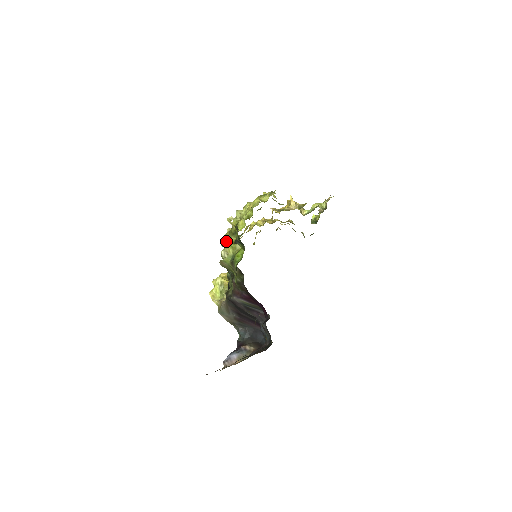
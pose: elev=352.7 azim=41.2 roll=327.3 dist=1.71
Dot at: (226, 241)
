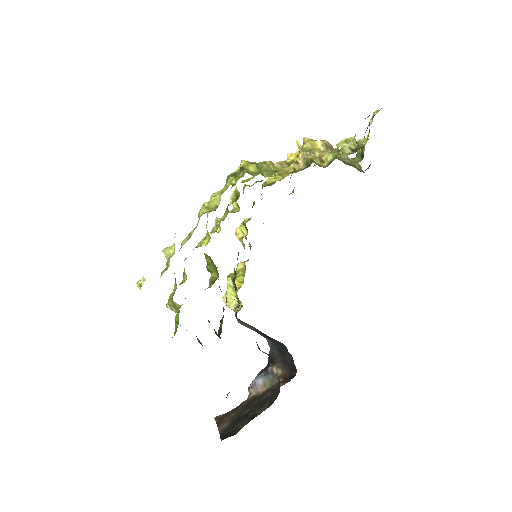
Dot at: (183, 274)
